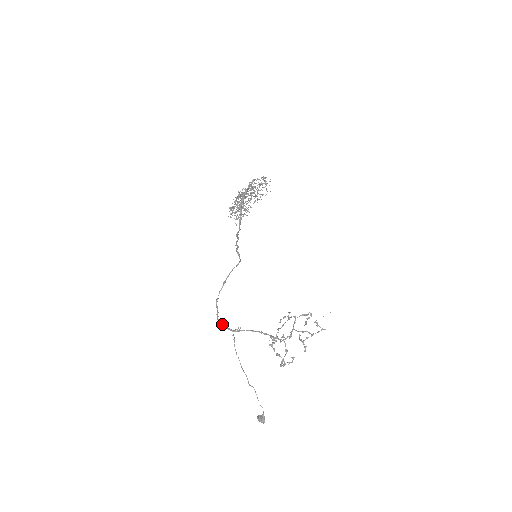
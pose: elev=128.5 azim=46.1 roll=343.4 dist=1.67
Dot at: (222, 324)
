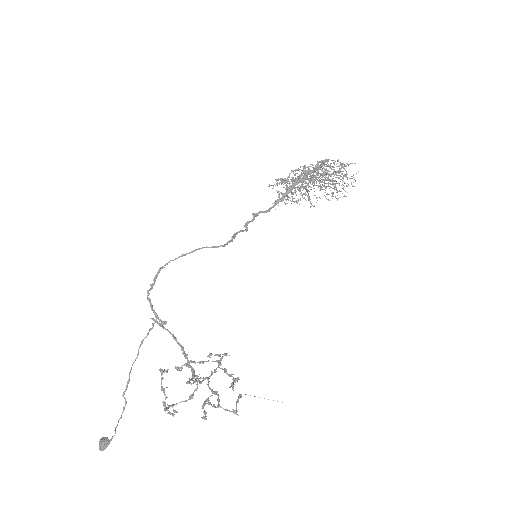
Dot at: (150, 301)
